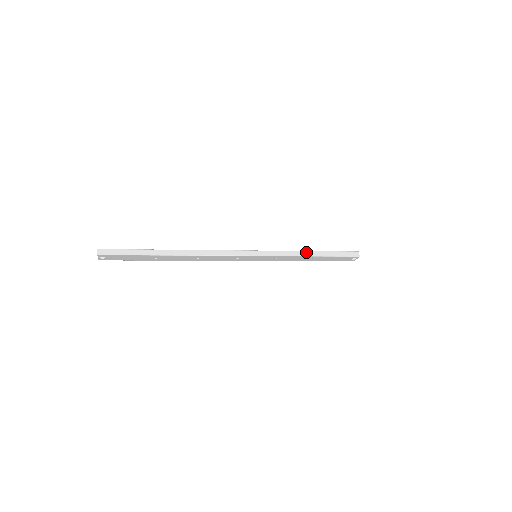
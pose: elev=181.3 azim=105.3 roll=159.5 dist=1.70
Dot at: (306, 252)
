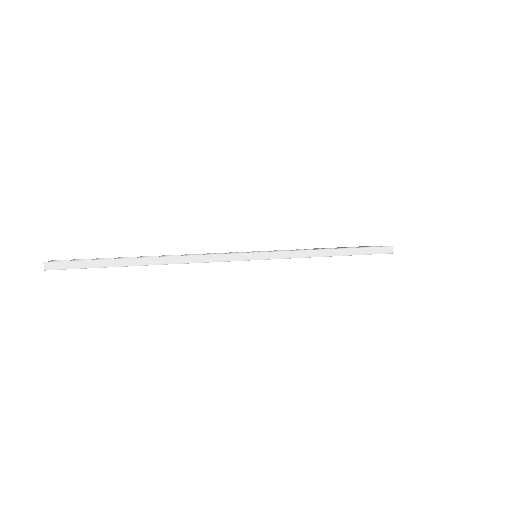
Dot at: (323, 251)
